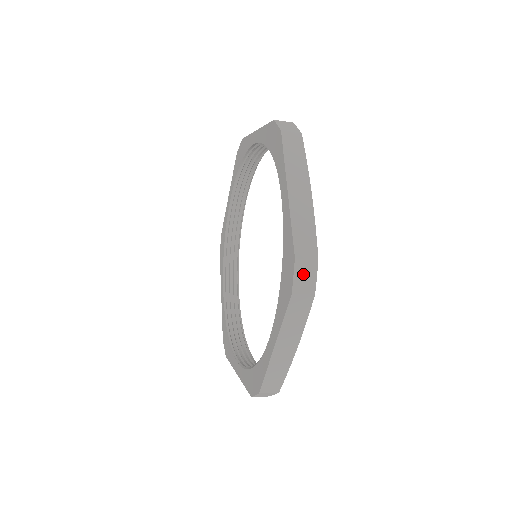
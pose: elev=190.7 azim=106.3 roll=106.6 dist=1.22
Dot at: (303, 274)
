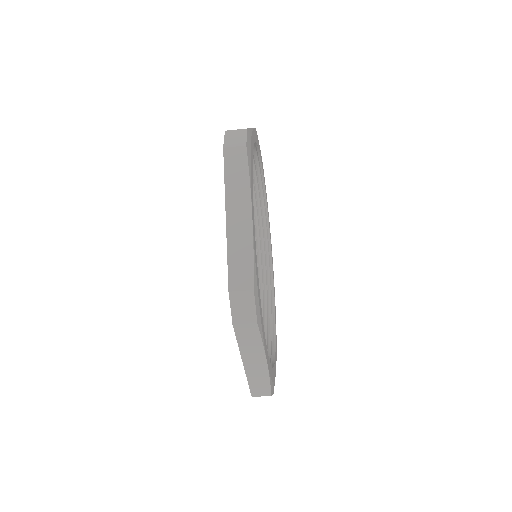
Dot at: (240, 305)
